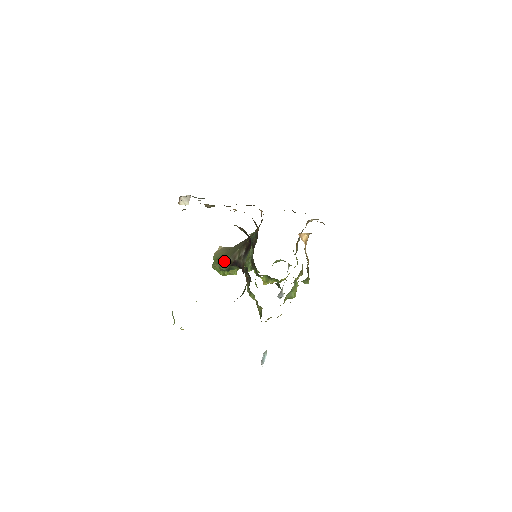
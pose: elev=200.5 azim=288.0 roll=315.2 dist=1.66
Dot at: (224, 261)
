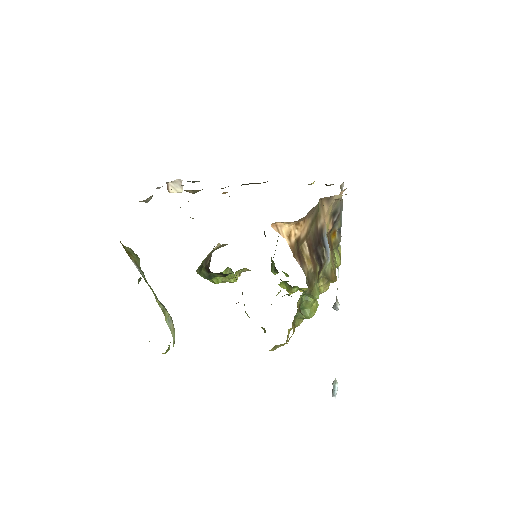
Dot at: (201, 266)
